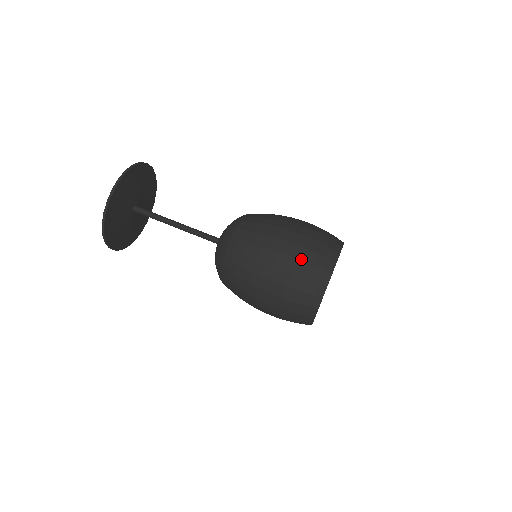
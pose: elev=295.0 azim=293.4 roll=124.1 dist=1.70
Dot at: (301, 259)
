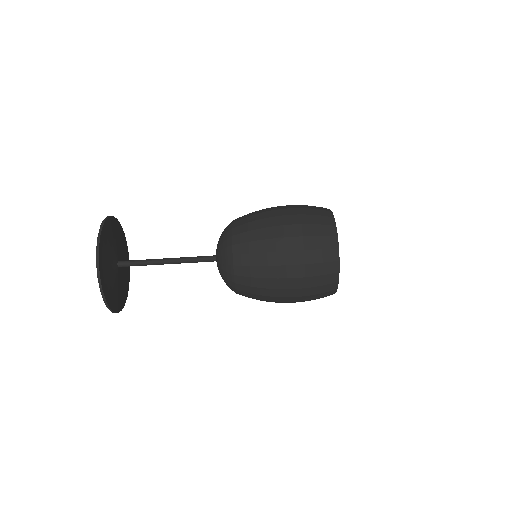
Dot at: (303, 213)
